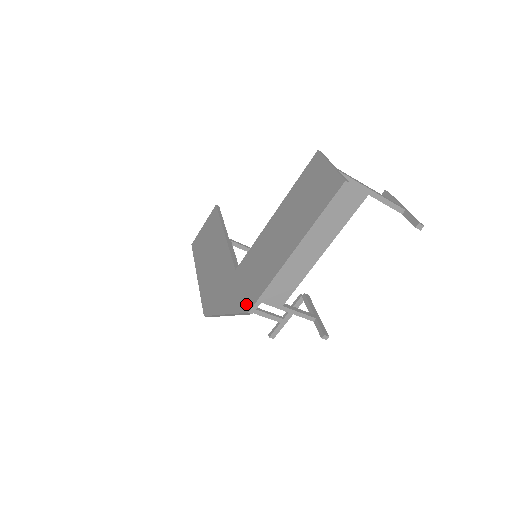
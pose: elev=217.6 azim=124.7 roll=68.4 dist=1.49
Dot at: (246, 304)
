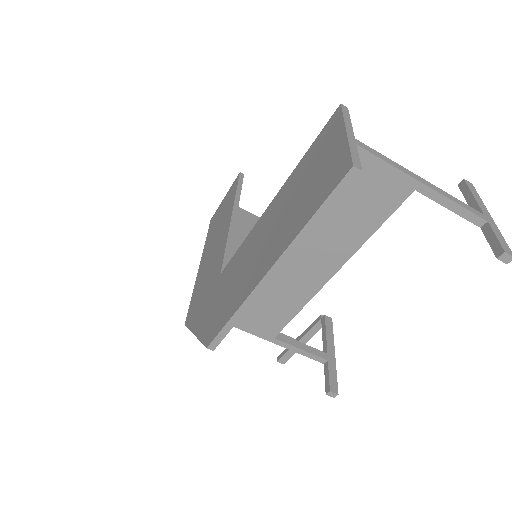
Dot at: (209, 333)
